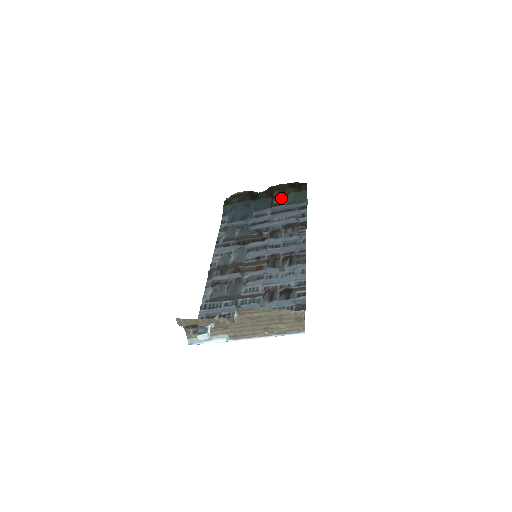
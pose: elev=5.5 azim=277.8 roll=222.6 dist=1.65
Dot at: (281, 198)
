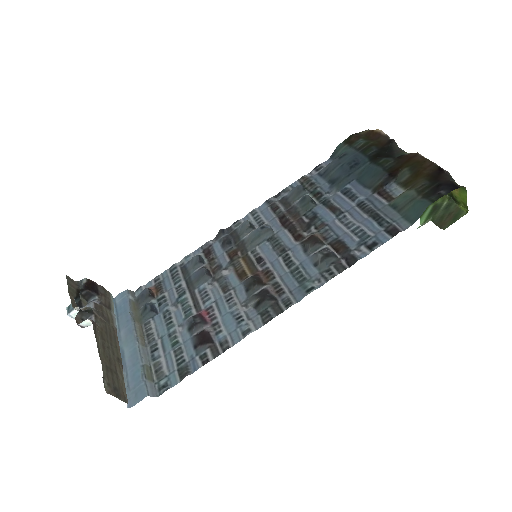
Dot at: (402, 186)
